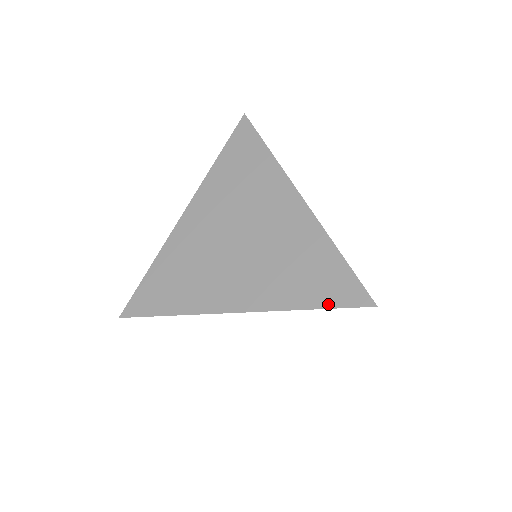
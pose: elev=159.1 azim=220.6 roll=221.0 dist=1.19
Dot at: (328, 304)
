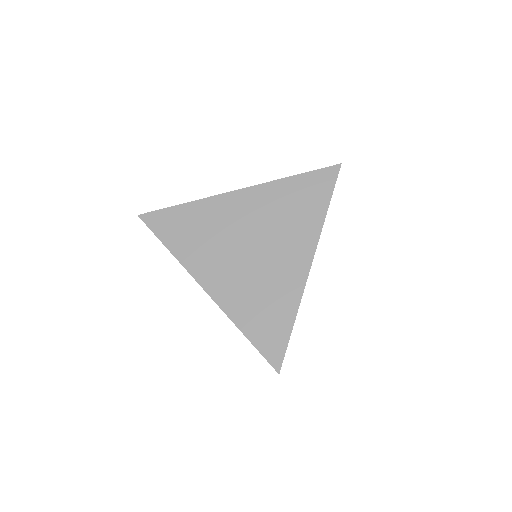
Dot at: (257, 344)
